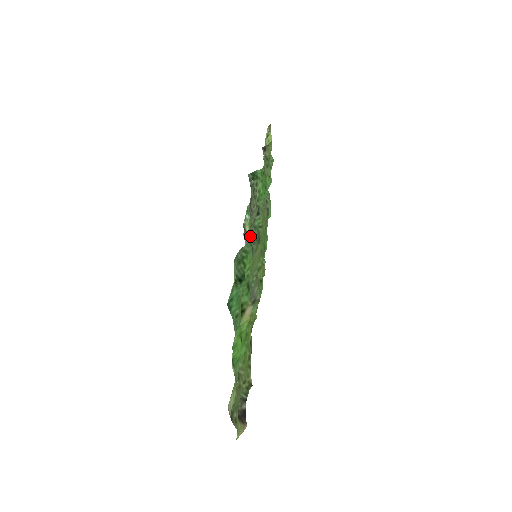
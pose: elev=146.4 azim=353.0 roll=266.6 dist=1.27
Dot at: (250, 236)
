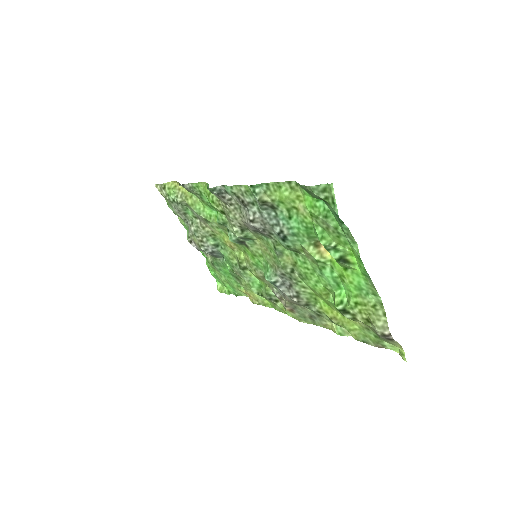
Dot at: (288, 182)
